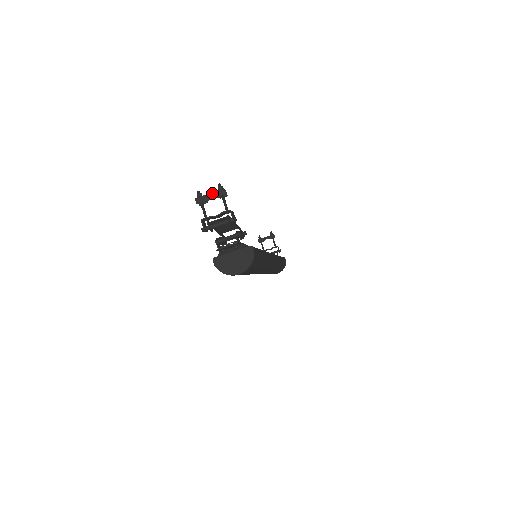
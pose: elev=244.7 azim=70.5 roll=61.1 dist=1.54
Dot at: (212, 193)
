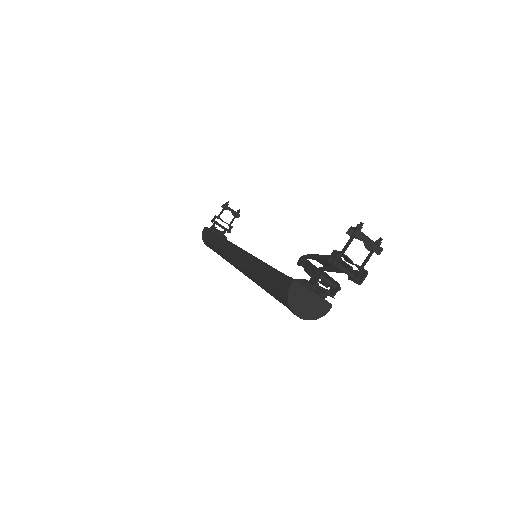
Dot at: (373, 242)
